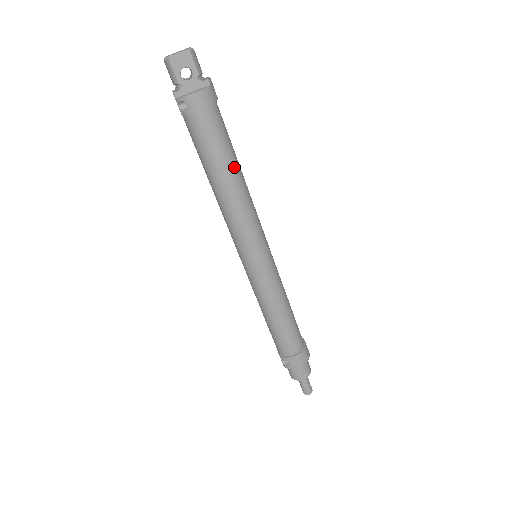
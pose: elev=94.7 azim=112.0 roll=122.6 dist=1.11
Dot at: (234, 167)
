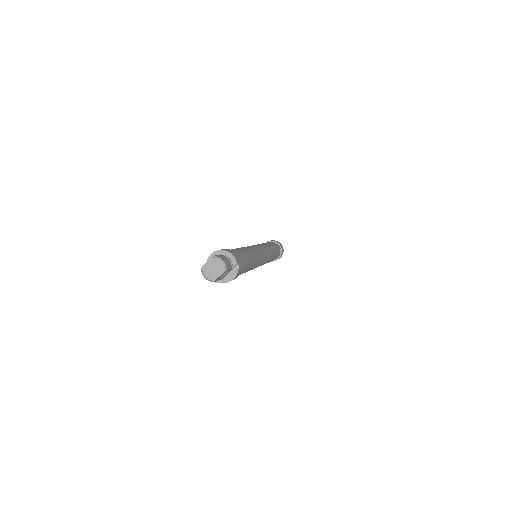
Dot at: (251, 263)
